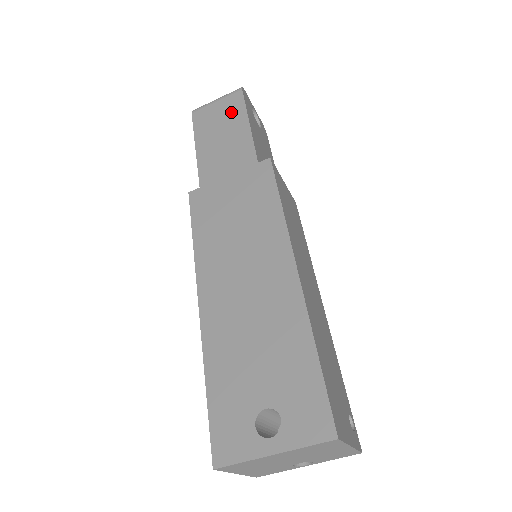
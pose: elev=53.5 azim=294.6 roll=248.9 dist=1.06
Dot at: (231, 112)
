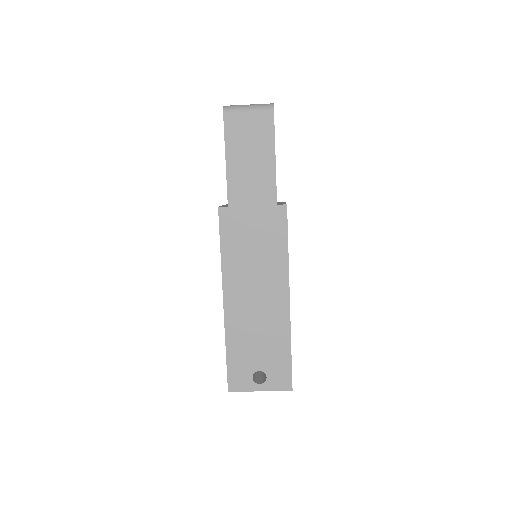
Dot at: (261, 136)
